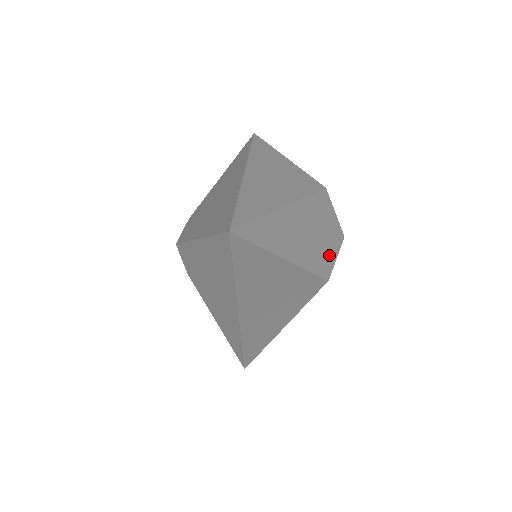
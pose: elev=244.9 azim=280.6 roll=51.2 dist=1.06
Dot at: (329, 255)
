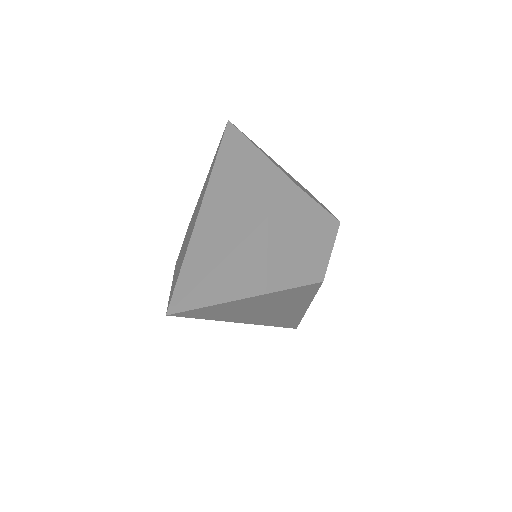
Dot at: (319, 255)
